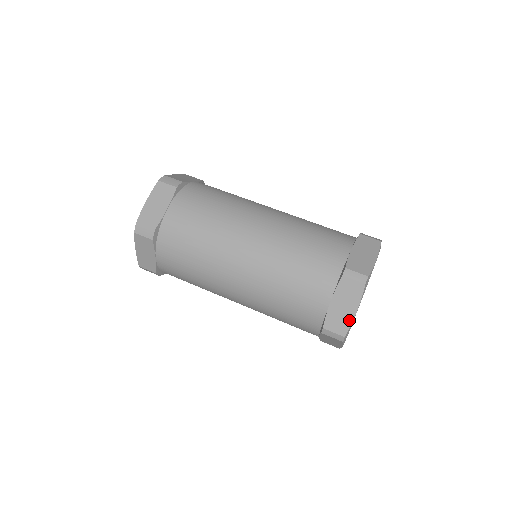
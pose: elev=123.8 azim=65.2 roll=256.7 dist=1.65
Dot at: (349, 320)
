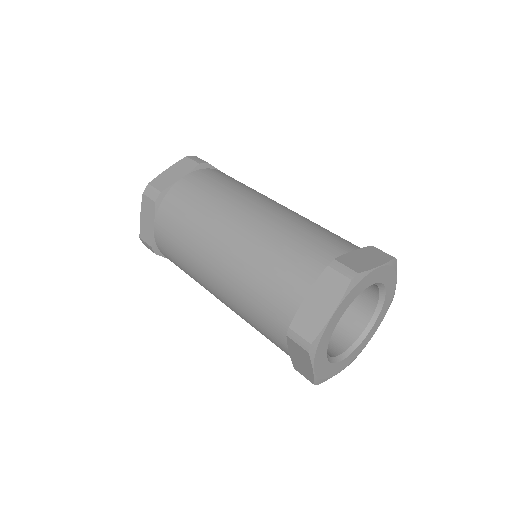
Dot at: (310, 374)
